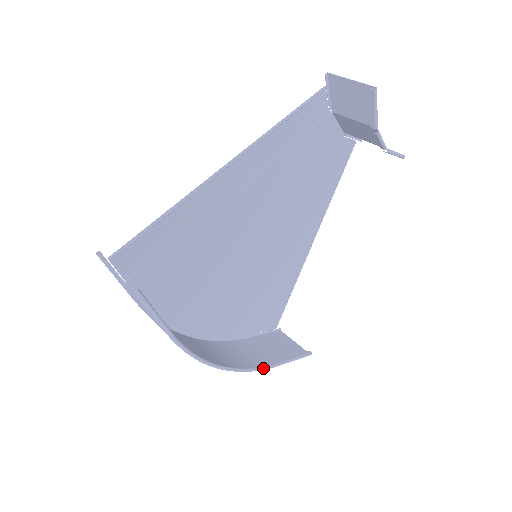
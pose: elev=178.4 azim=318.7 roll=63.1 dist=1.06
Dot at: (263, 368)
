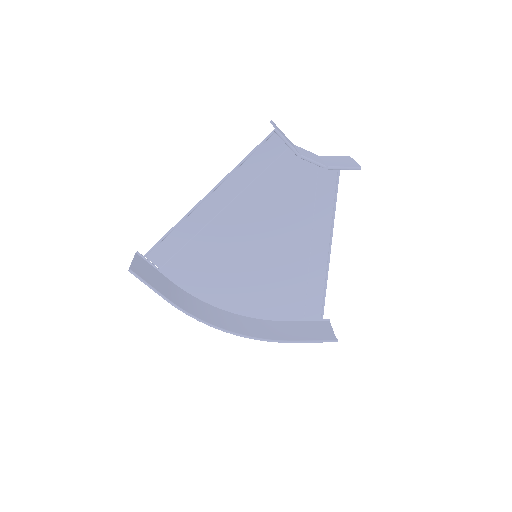
Dot at: (273, 340)
